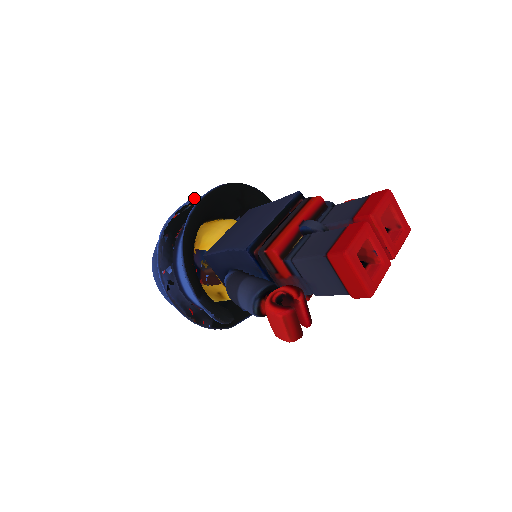
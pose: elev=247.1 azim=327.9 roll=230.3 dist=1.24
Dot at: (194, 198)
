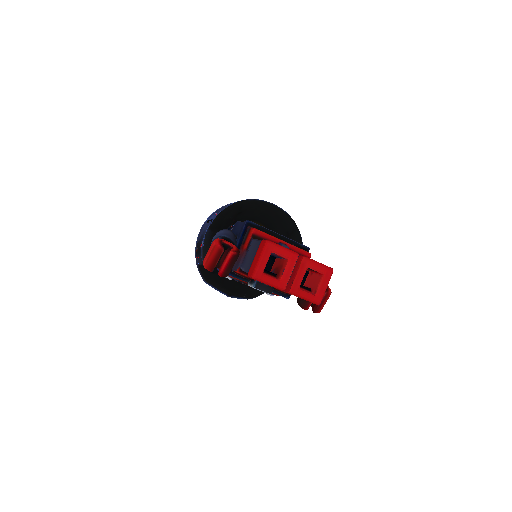
Dot at: occluded
